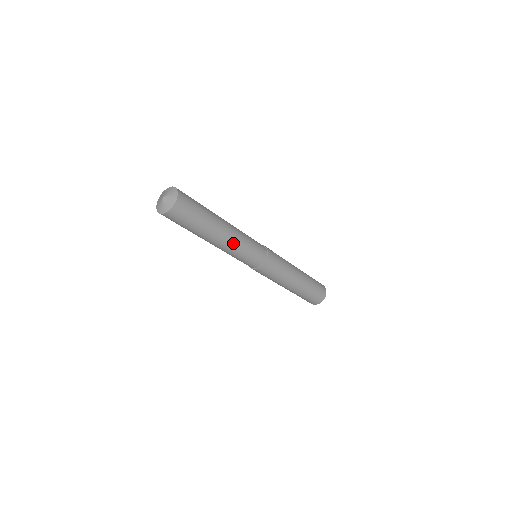
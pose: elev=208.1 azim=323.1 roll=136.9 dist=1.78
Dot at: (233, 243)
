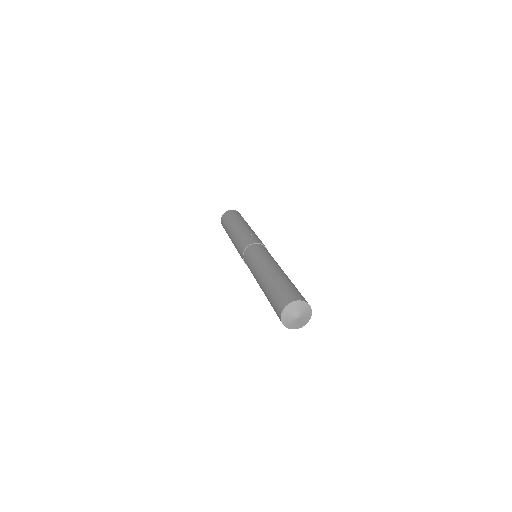
Dot at: occluded
